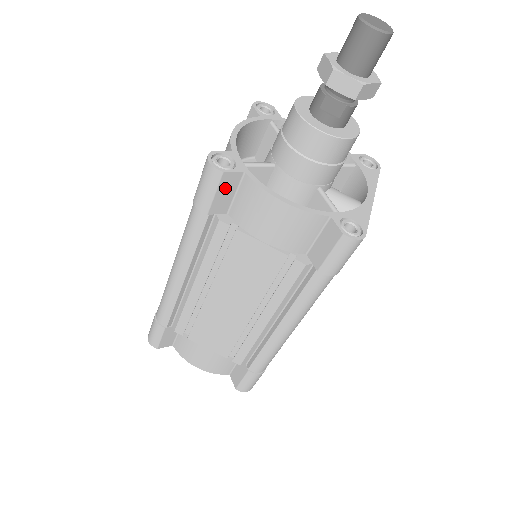
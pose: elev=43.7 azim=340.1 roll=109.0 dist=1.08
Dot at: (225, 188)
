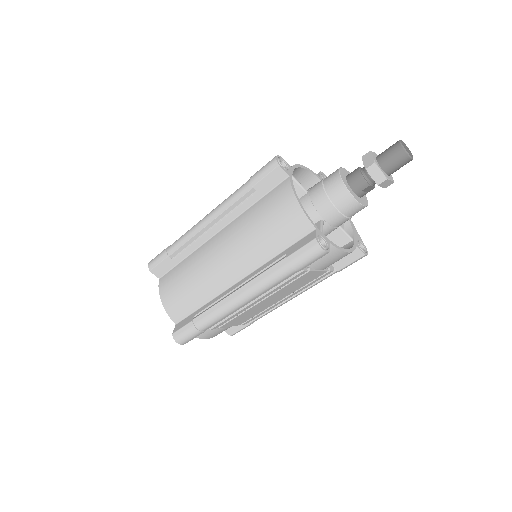
Dot at: occluded
